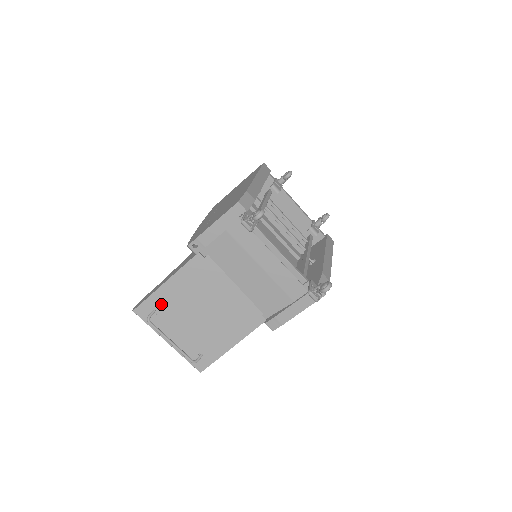
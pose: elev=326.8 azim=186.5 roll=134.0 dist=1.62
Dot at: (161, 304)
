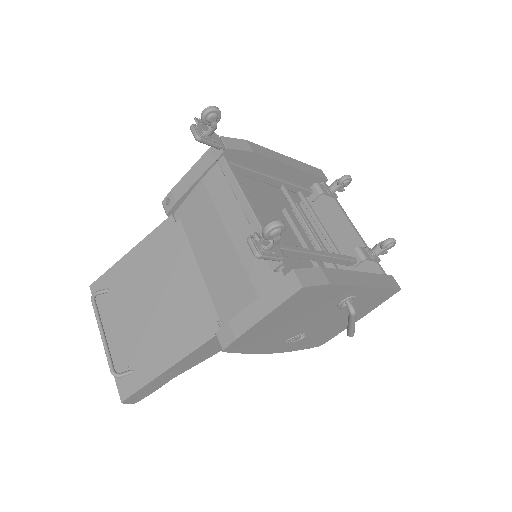
Dot at: (116, 281)
